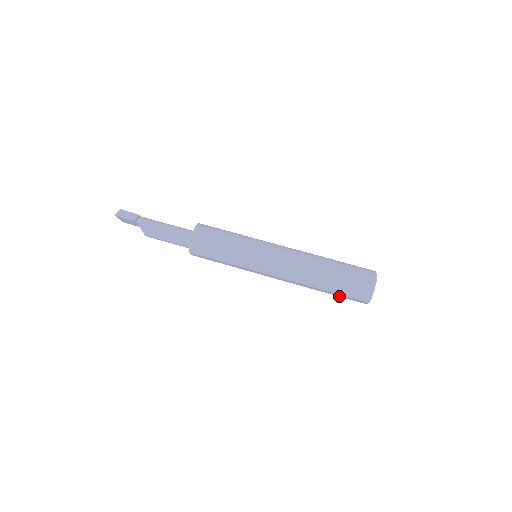
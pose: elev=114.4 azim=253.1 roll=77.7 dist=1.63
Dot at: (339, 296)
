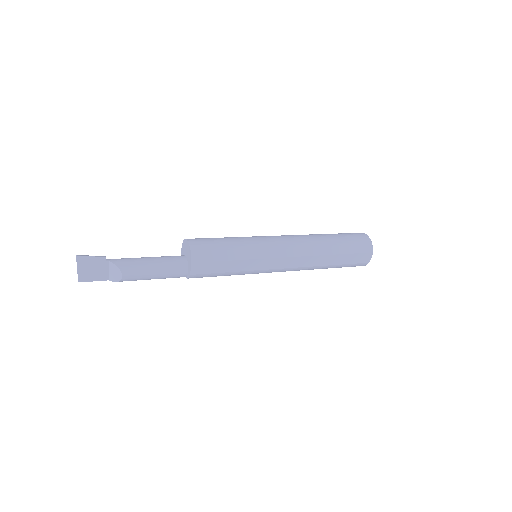
Dot at: (347, 263)
